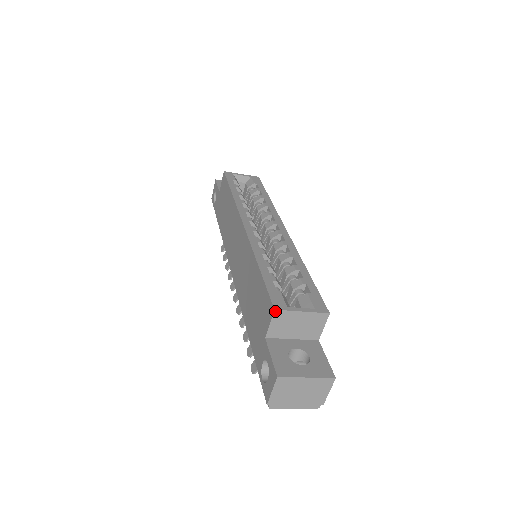
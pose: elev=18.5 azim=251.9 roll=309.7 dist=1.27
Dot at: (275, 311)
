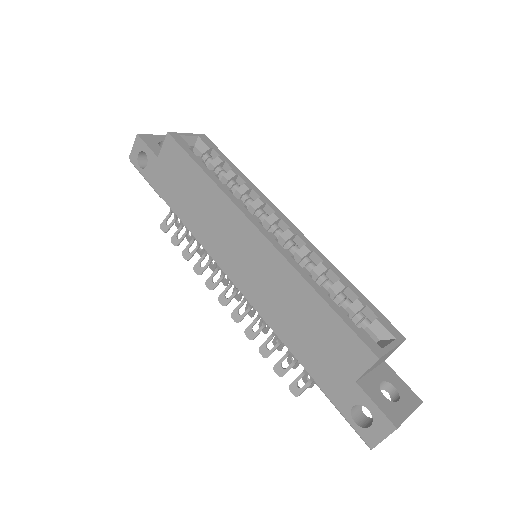
Dot at: (378, 359)
